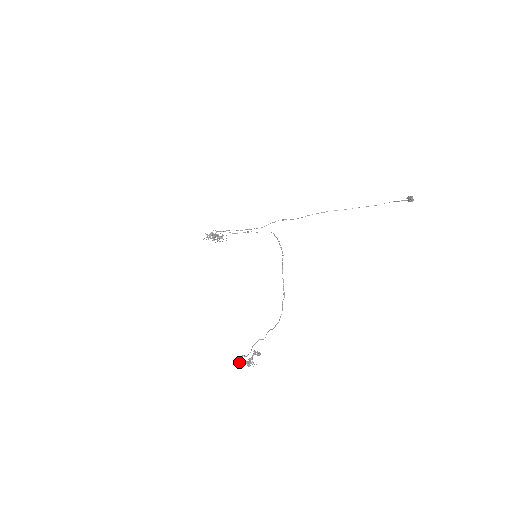
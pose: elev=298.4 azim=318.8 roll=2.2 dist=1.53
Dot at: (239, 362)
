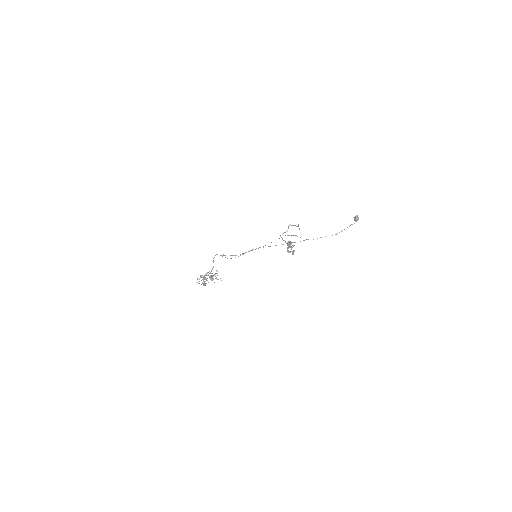
Dot at: (282, 238)
